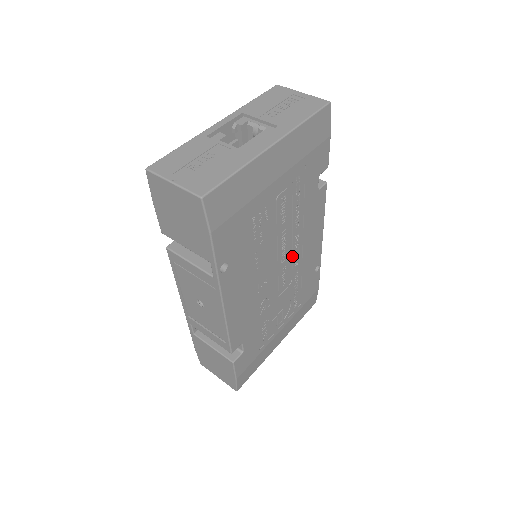
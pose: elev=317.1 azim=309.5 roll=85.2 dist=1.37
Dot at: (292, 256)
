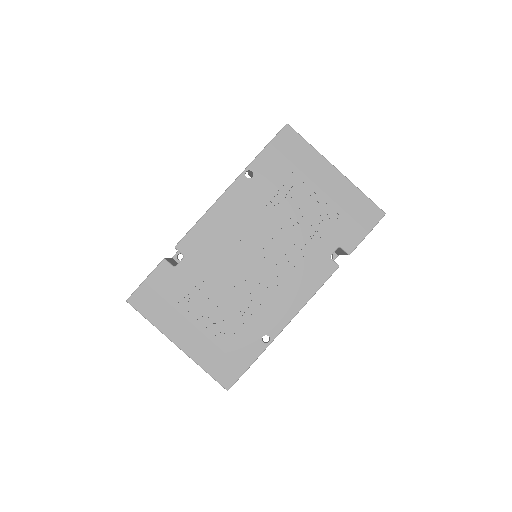
Dot at: (271, 271)
